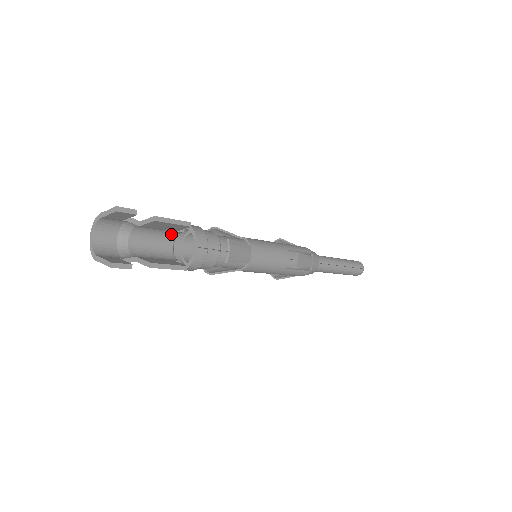
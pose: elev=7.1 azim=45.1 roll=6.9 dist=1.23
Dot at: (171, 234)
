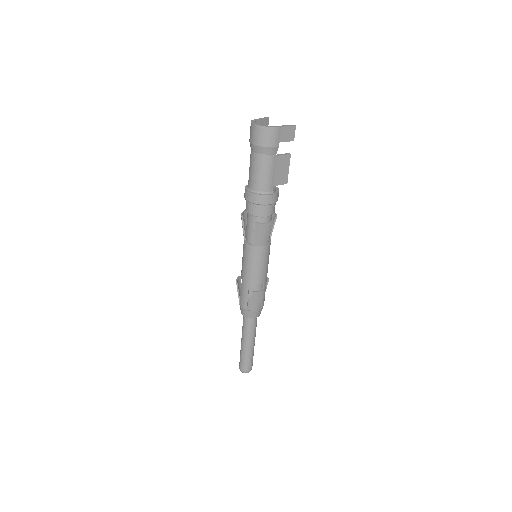
Dot at: occluded
